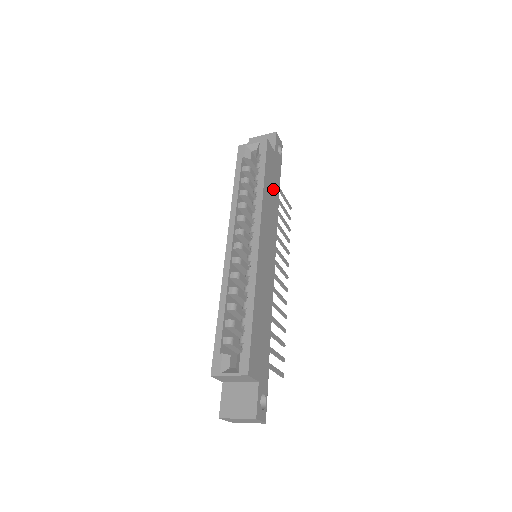
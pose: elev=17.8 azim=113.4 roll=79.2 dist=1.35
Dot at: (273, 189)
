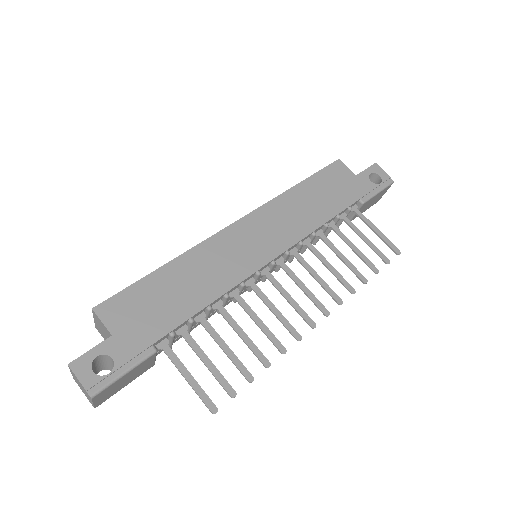
Dot at: (323, 201)
